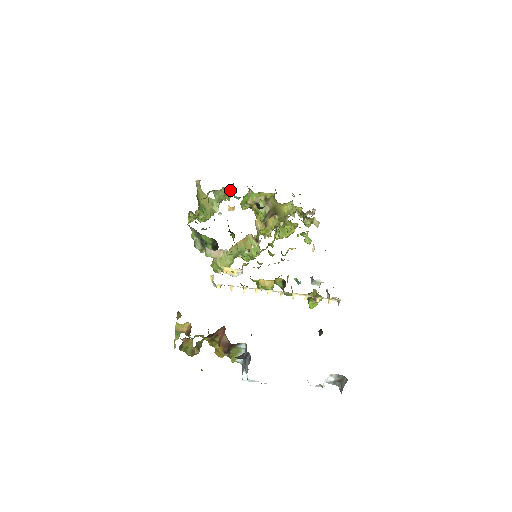
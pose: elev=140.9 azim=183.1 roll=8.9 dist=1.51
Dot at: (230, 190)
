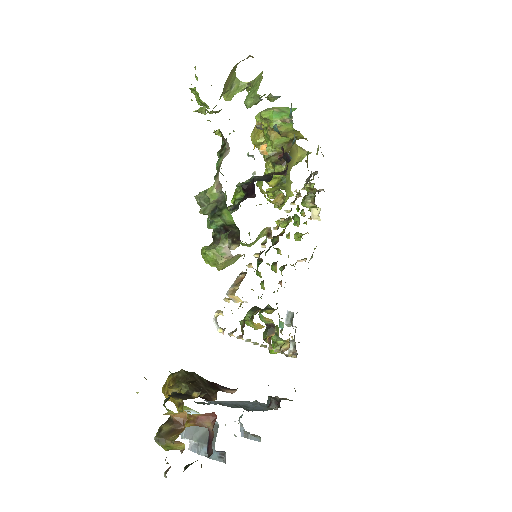
Dot at: (272, 99)
